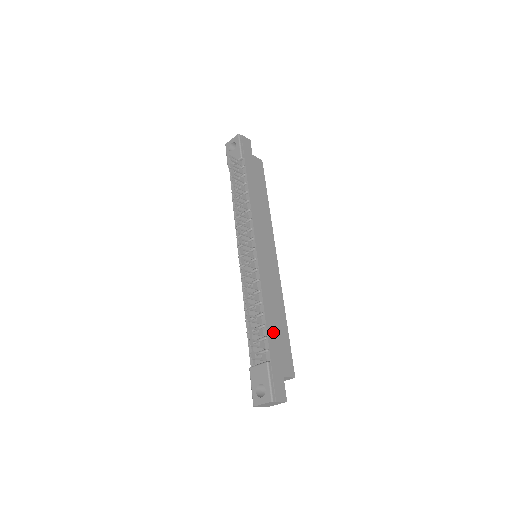
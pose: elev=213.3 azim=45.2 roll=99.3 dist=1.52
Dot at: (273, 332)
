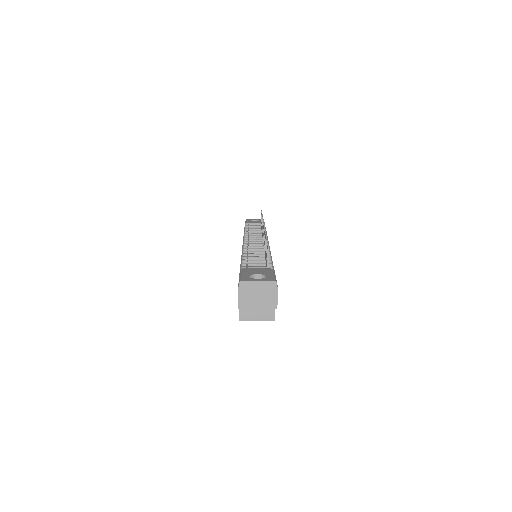
Dot at: occluded
